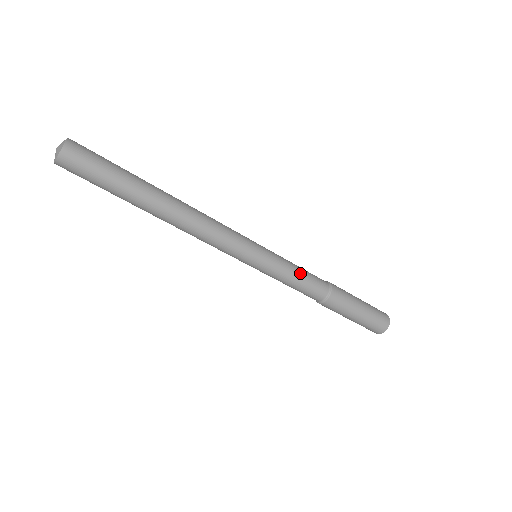
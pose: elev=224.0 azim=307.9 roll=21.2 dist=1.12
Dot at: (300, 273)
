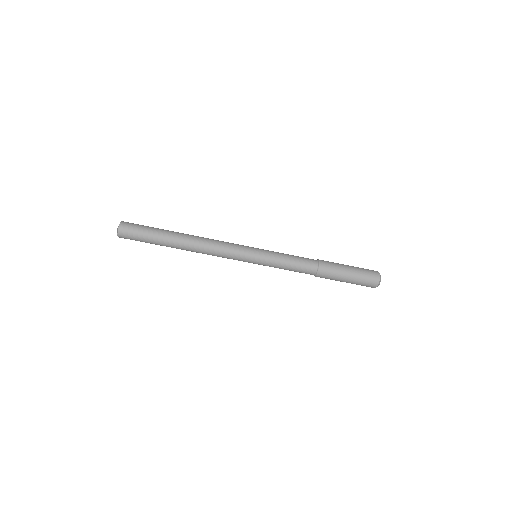
Dot at: (290, 260)
